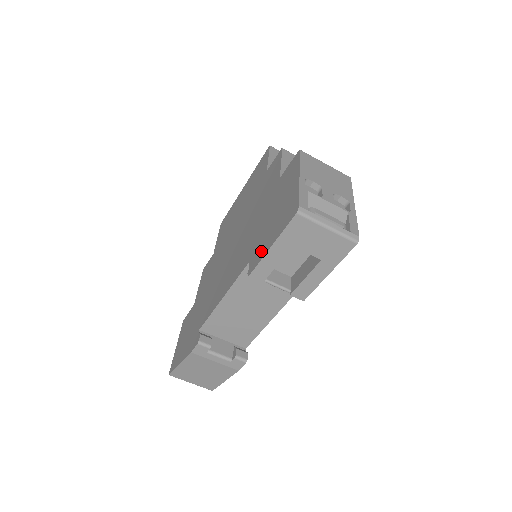
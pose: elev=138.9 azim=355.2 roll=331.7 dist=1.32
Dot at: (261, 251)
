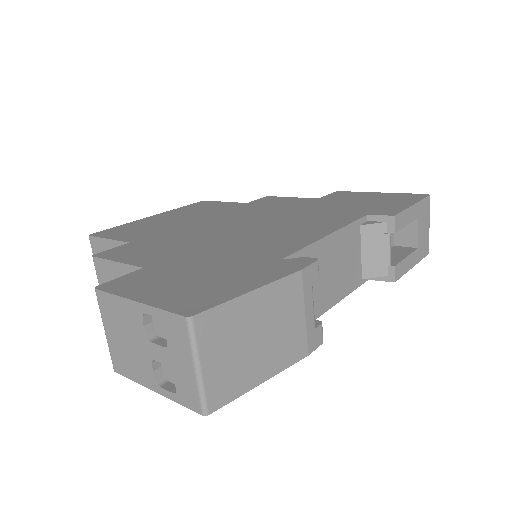
Dot at: (391, 208)
